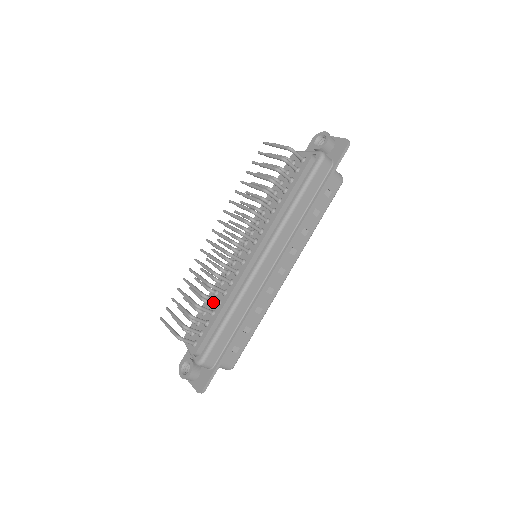
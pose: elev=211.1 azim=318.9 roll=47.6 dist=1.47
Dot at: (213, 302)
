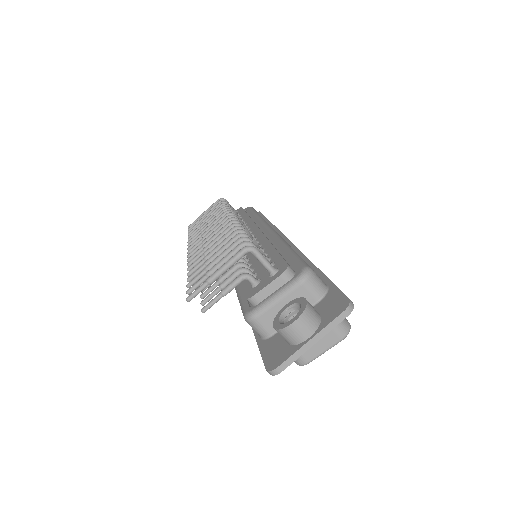
Dot at: occluded
